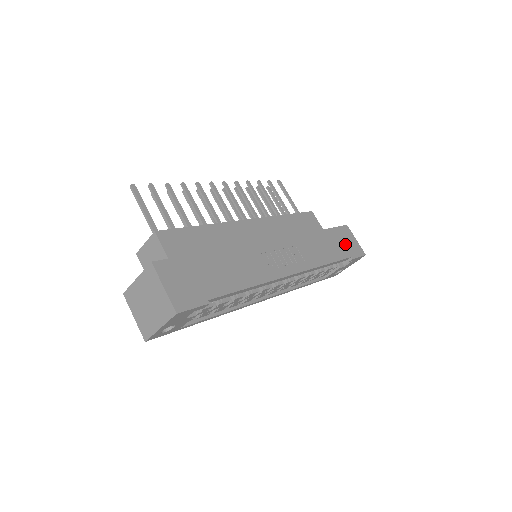
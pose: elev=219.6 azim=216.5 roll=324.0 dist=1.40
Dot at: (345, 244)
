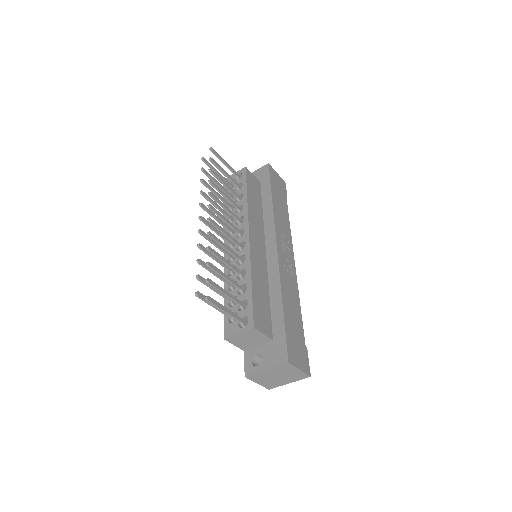
Dot at: (279, 188)
